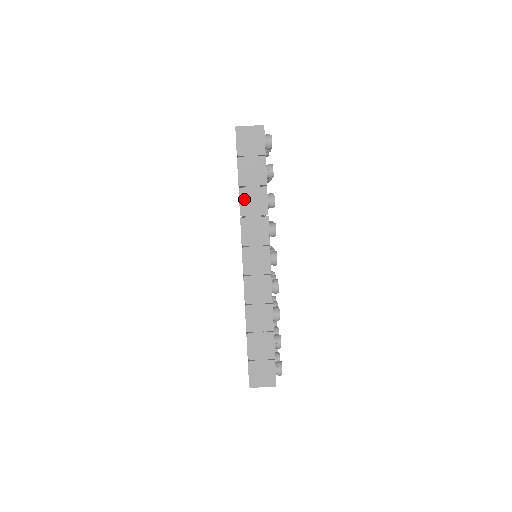
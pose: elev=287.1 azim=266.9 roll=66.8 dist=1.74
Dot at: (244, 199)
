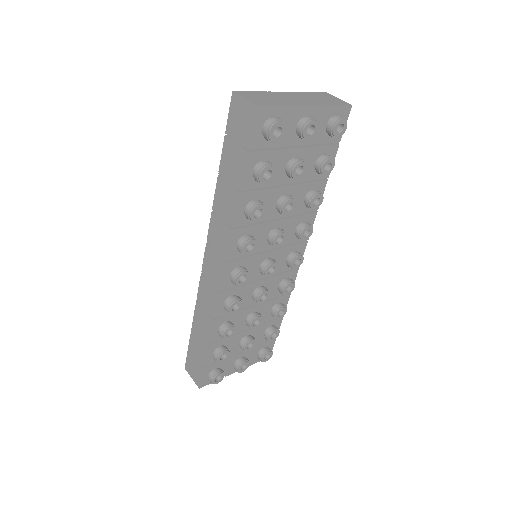
Dot at: (218, 192)
